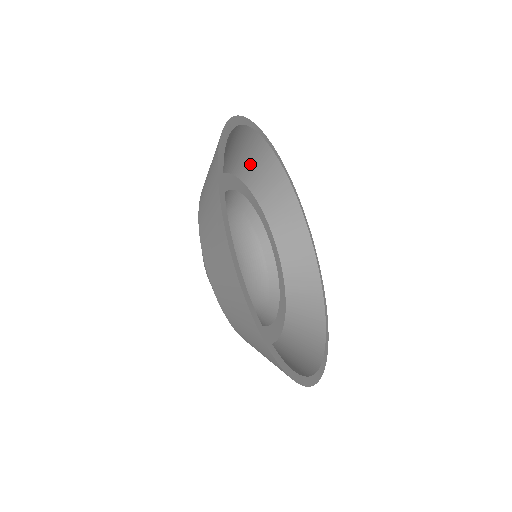
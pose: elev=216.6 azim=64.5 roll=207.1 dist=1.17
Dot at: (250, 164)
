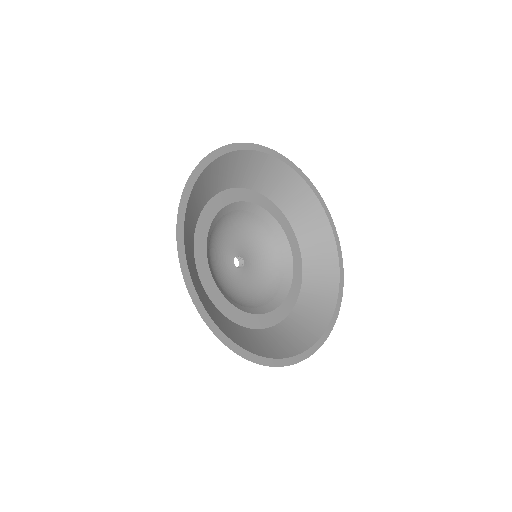
Dot at: (266, 179)
